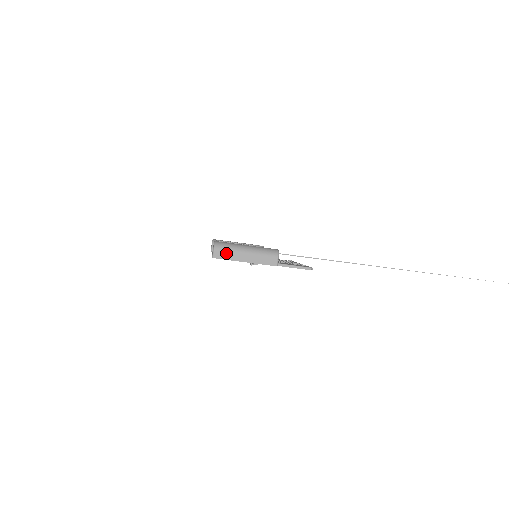
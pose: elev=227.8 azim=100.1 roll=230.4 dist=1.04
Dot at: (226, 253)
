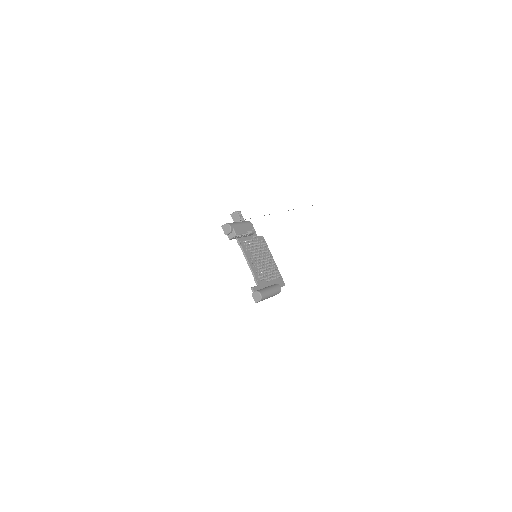
Dot at: occluded
